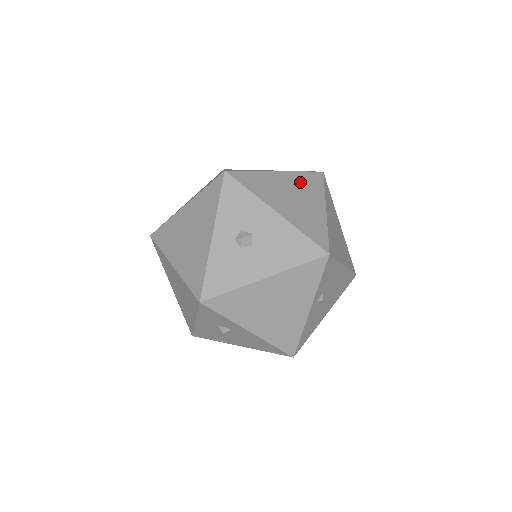
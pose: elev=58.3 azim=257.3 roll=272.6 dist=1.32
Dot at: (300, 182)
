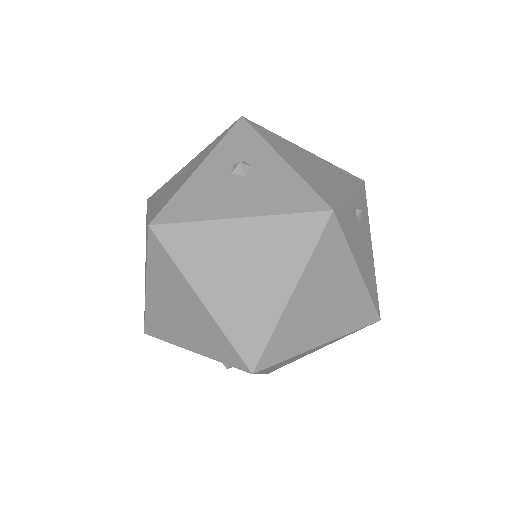
Dot at: occluded
